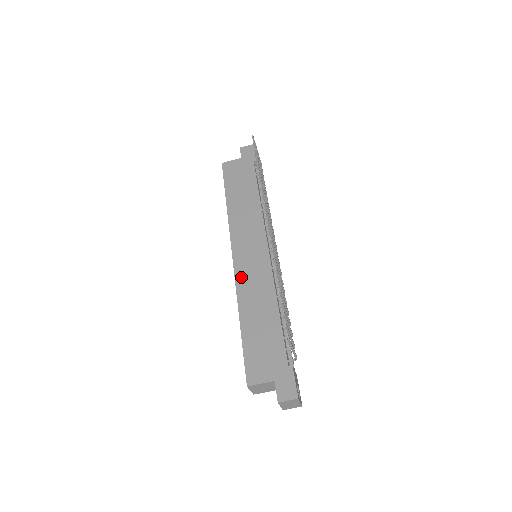
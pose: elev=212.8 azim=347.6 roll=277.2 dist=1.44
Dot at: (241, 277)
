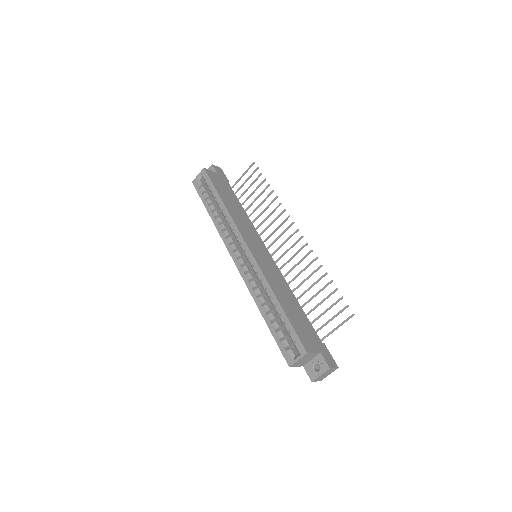
Dot at: (263, 267)
